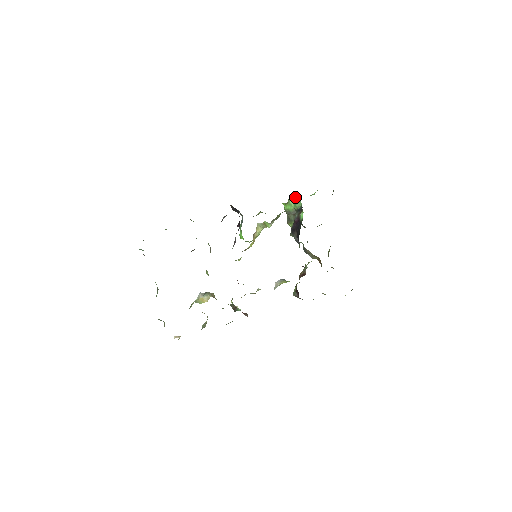
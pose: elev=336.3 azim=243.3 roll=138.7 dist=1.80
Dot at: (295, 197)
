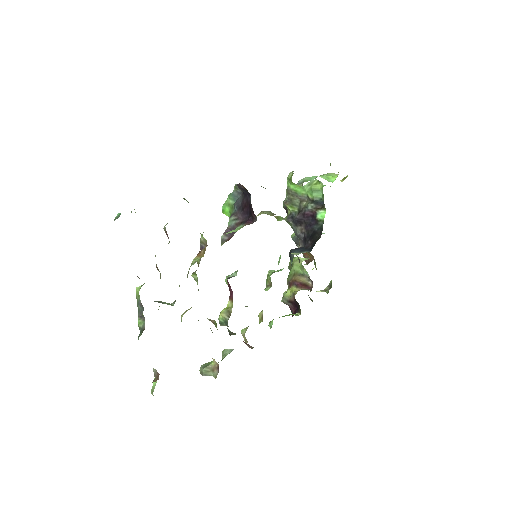
Dot at: (315, 183)
